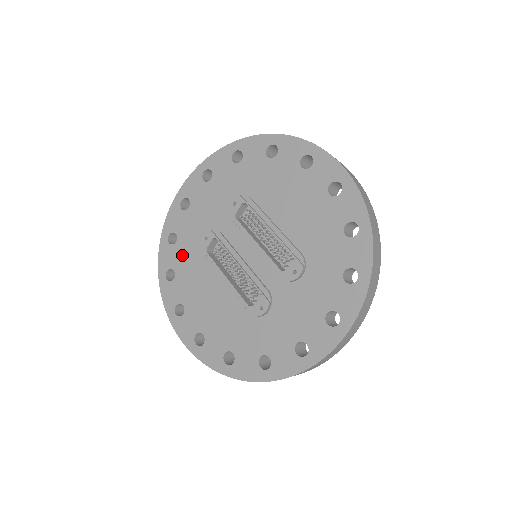
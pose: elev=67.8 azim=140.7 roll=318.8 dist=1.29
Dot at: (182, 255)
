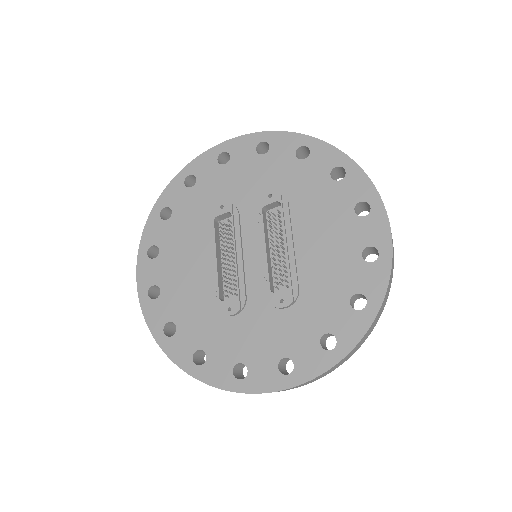
Dot at: (189, 204)
